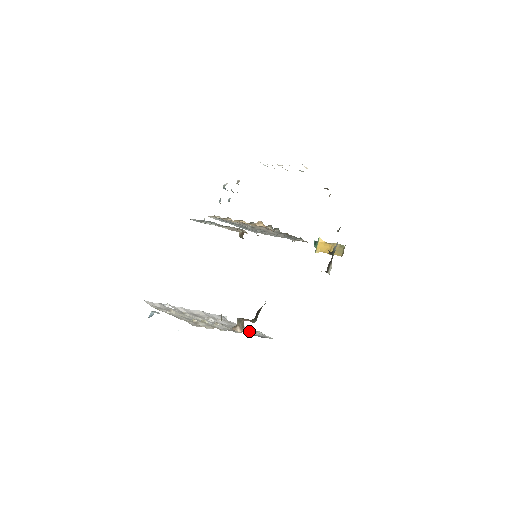
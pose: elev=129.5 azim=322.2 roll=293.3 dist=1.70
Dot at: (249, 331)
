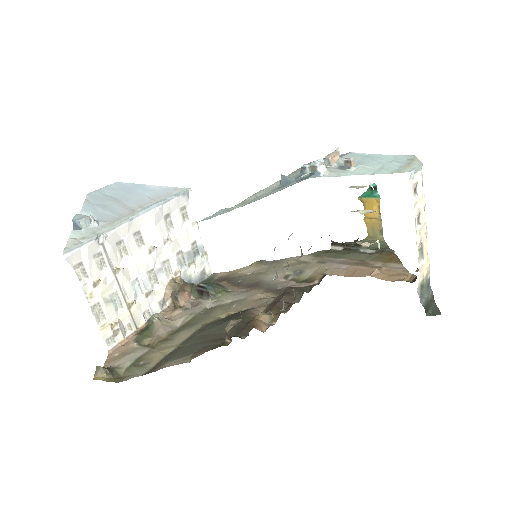
Dot at: (189, 271)
